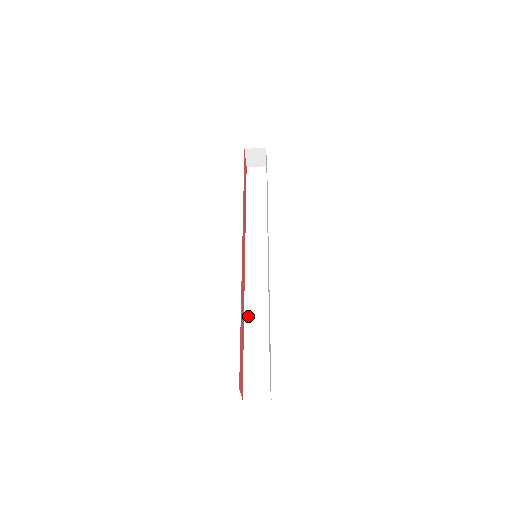
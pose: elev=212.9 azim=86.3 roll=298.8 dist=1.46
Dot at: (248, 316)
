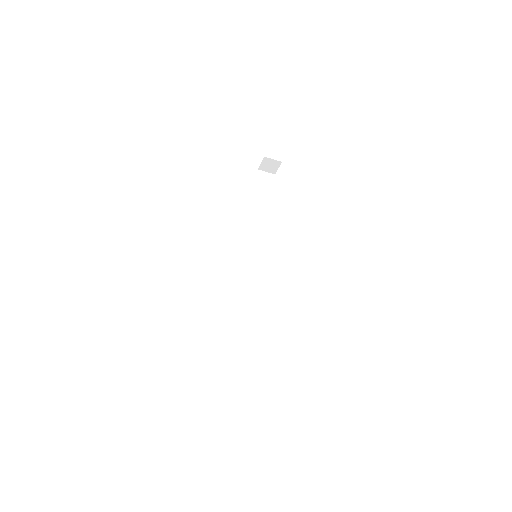
Dot at: (239, 303)
